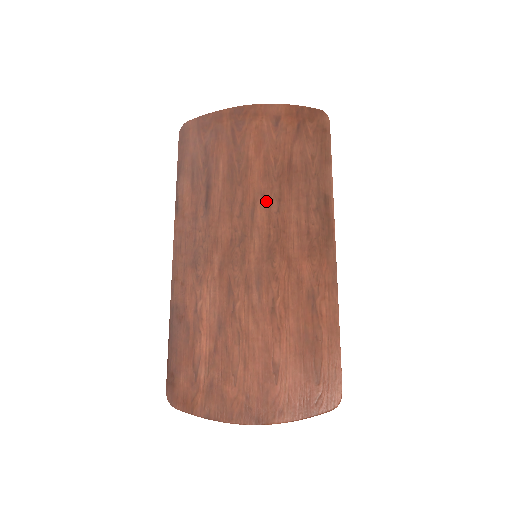
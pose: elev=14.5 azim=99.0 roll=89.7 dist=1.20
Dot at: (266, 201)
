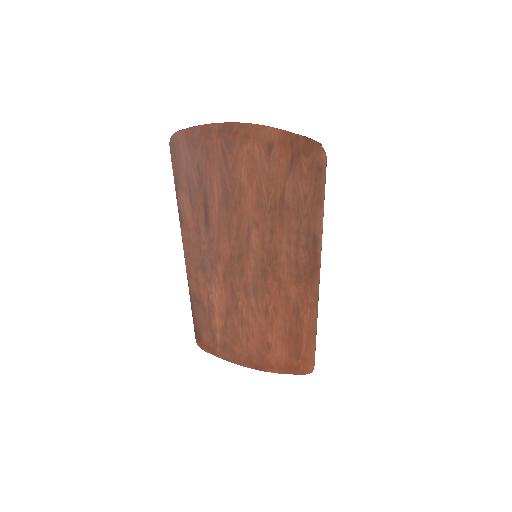
Dot at: (260, 230)
